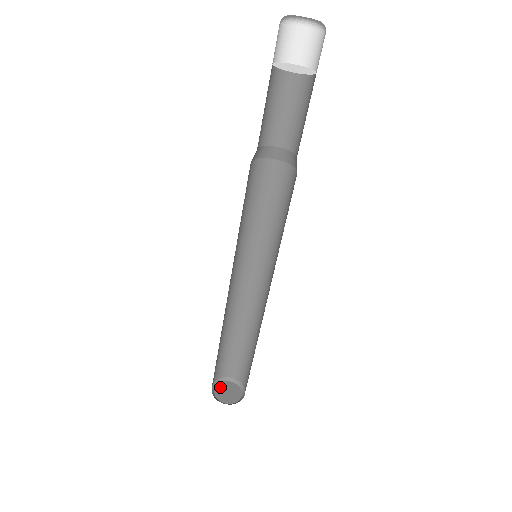
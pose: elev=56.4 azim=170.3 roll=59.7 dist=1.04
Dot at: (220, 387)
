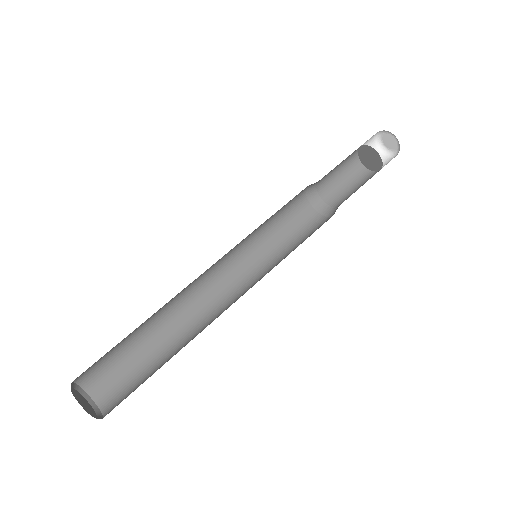
Dot at: (84, 398)
